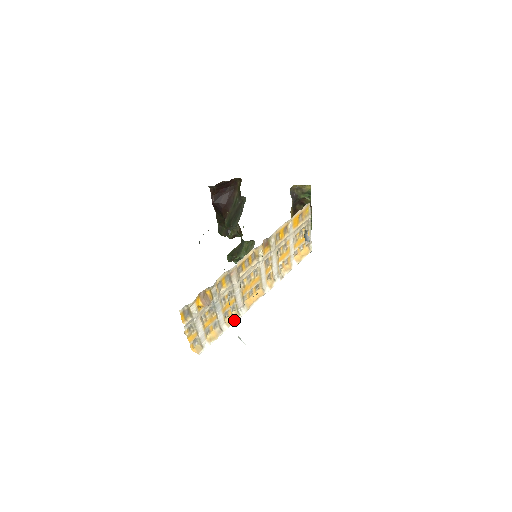
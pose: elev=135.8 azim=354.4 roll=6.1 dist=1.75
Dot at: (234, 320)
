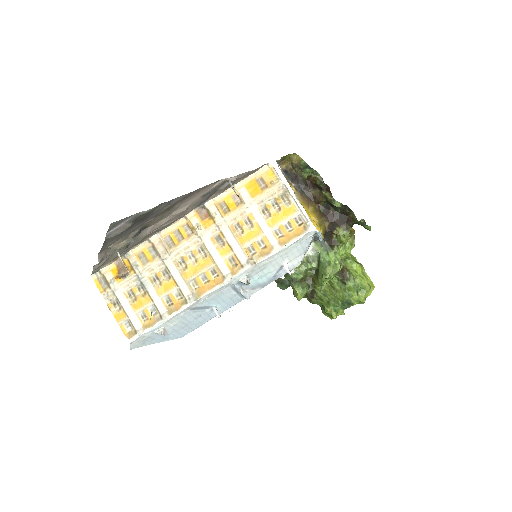
Dot at: (178, 308)
